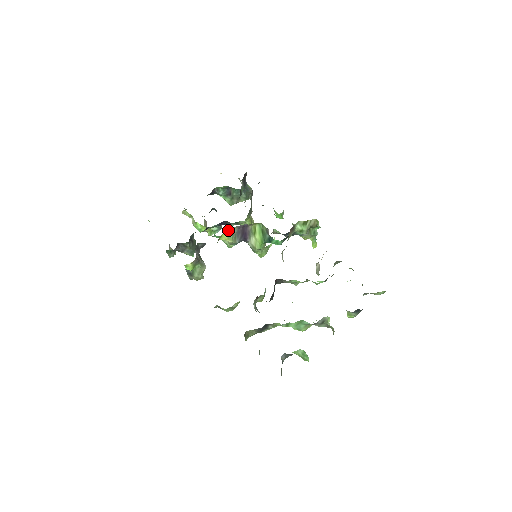
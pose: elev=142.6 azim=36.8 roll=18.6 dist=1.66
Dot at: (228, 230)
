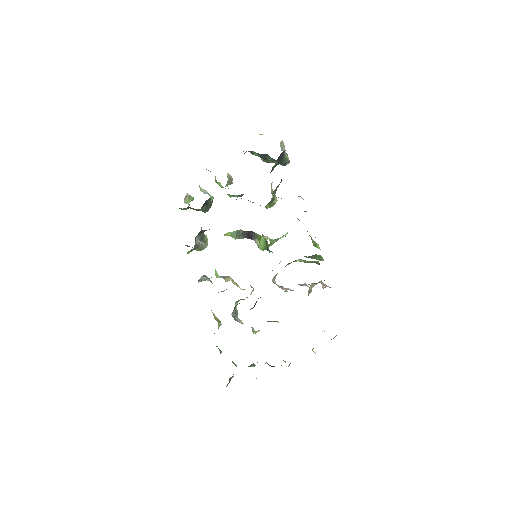
Dot at: occluded
